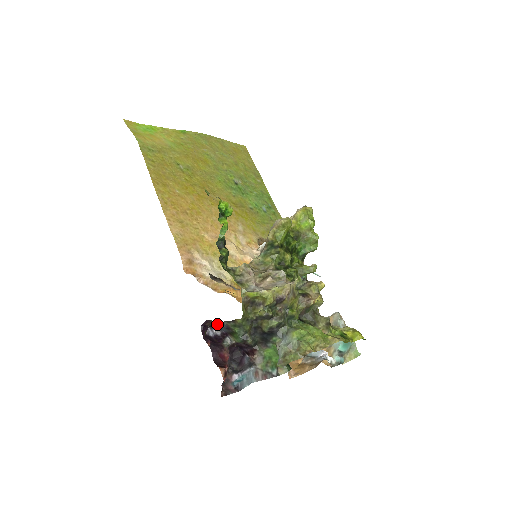
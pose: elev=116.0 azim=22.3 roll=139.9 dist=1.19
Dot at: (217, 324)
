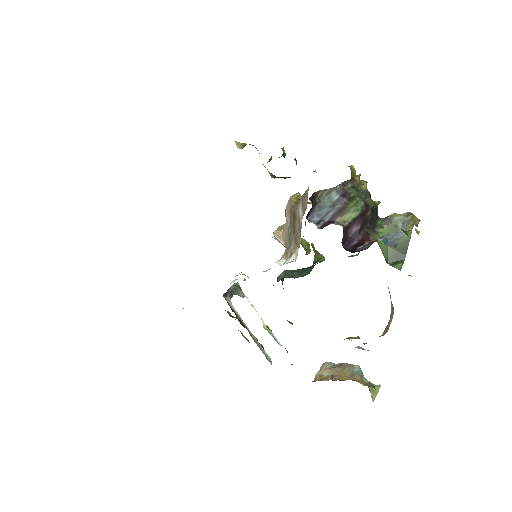
Dot at: (323, 202)
